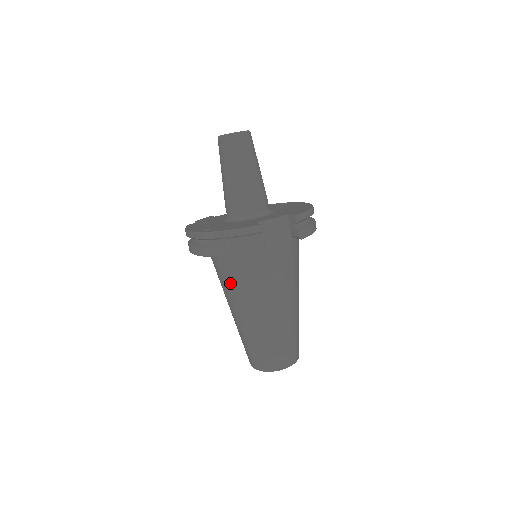
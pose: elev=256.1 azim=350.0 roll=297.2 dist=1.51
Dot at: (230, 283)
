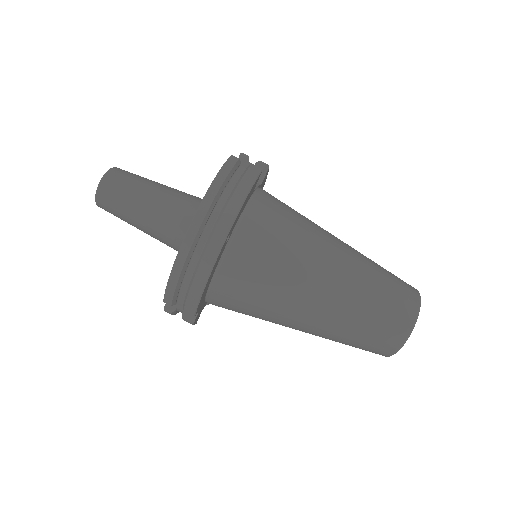
Dot at: (277, 262)
